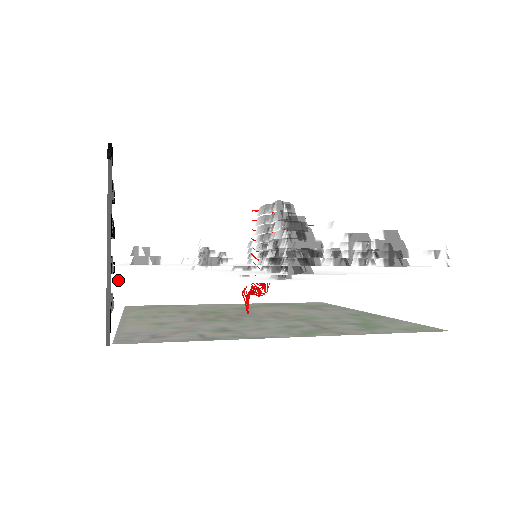
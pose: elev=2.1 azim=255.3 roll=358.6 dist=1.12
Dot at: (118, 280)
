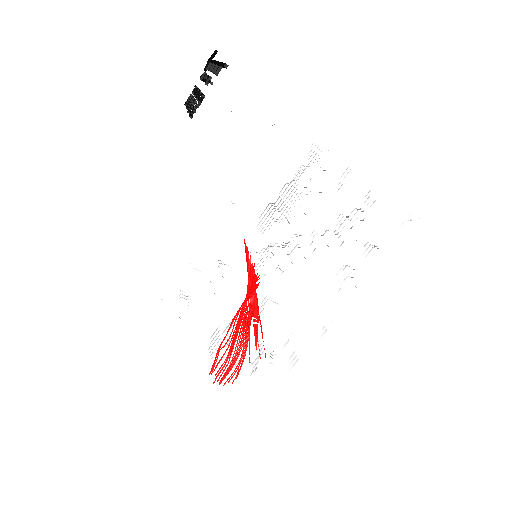
Dot at: occluded
